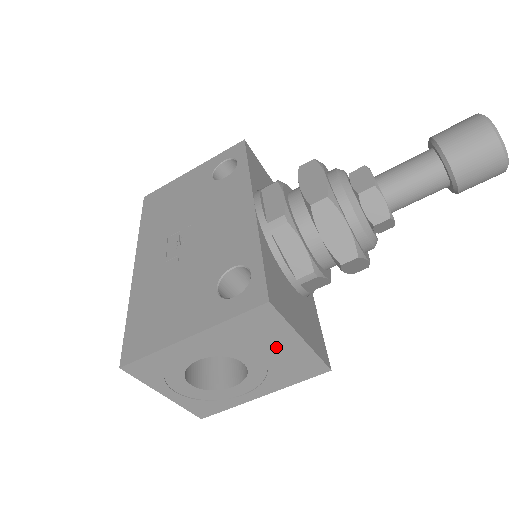
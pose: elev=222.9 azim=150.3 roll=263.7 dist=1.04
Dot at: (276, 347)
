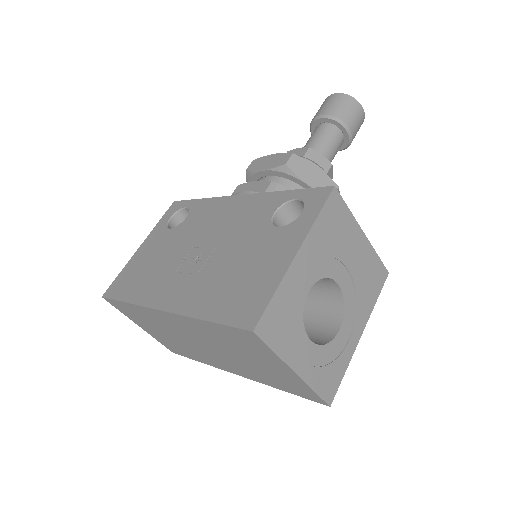
Dot at: (352, 250)
